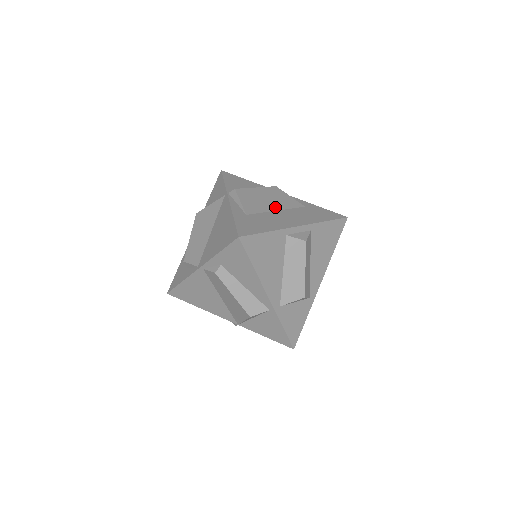
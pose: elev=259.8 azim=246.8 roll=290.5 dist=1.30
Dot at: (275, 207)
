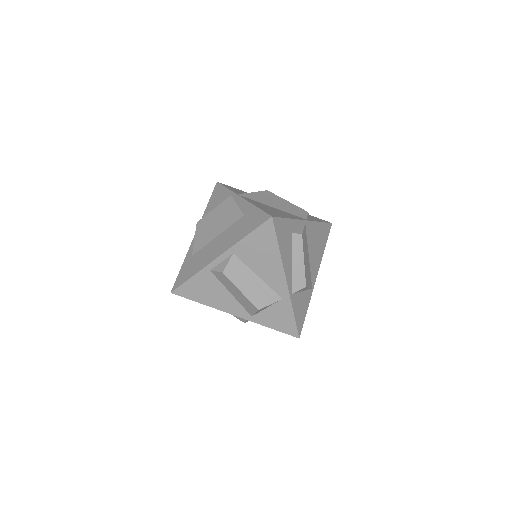
Dot at: (217, 232)
